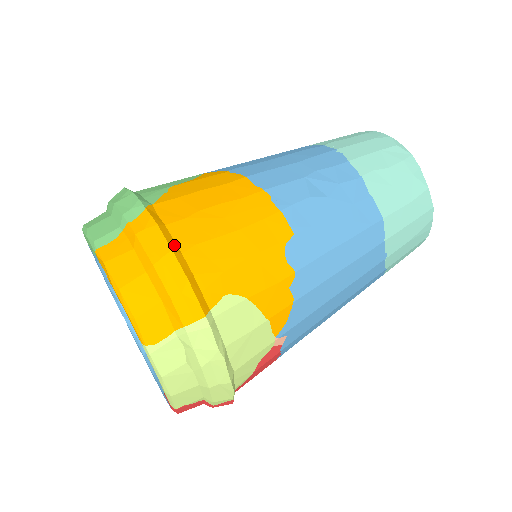
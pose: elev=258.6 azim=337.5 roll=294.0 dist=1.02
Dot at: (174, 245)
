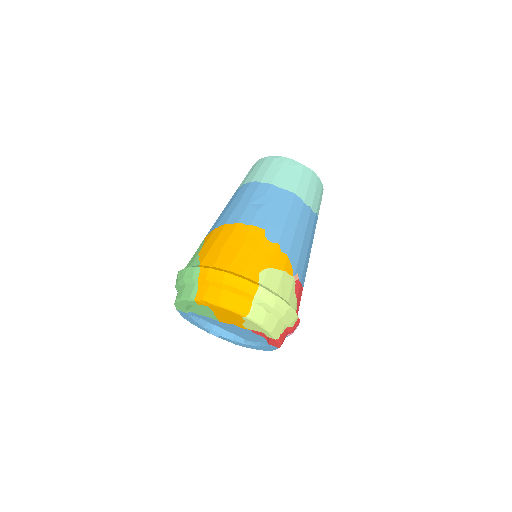
Dot at: (224, 270)
